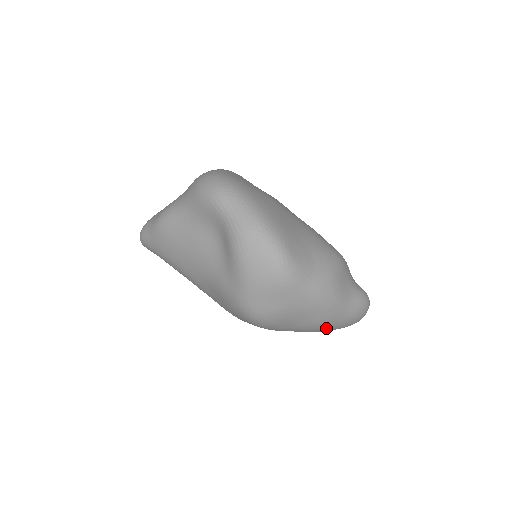
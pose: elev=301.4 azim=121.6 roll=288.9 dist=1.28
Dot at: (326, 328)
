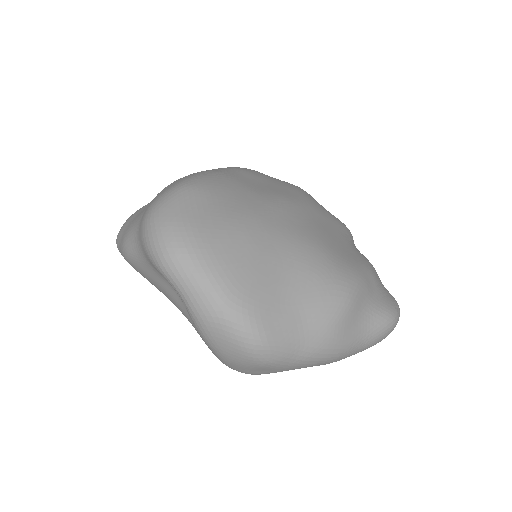
Dot at: occluded
